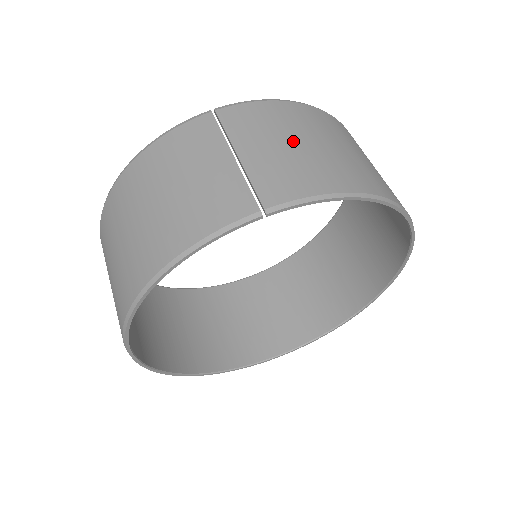
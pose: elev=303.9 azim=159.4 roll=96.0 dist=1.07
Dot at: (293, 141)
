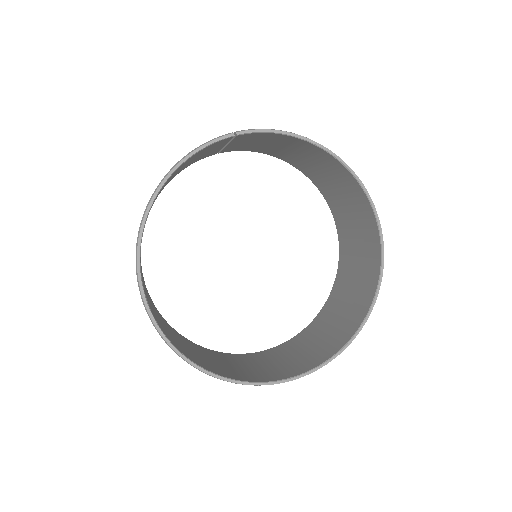
Dot at: occluded
